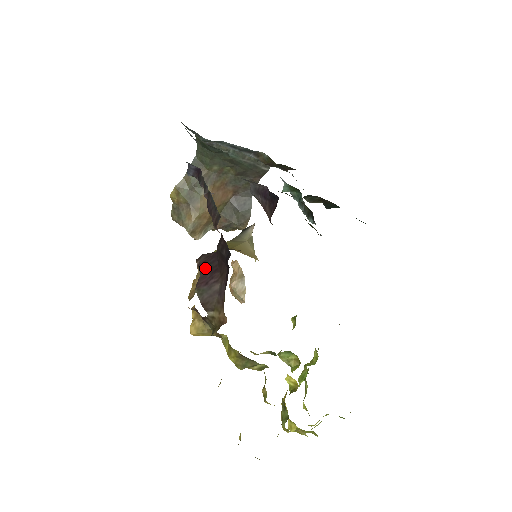
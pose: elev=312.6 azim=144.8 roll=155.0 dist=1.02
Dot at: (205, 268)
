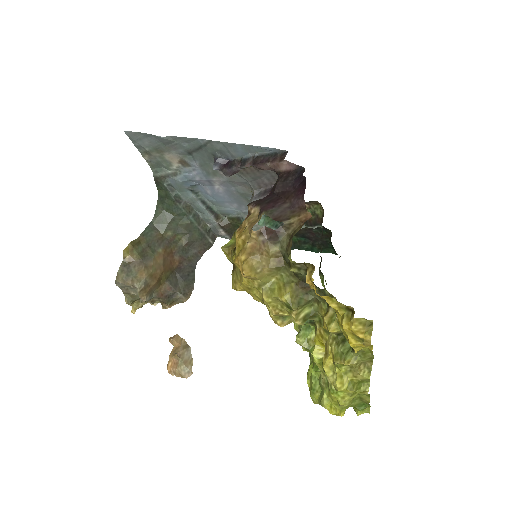
Dot at: (264, 202)
